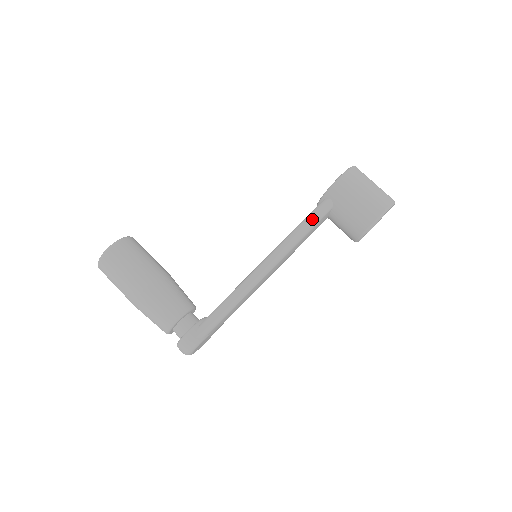
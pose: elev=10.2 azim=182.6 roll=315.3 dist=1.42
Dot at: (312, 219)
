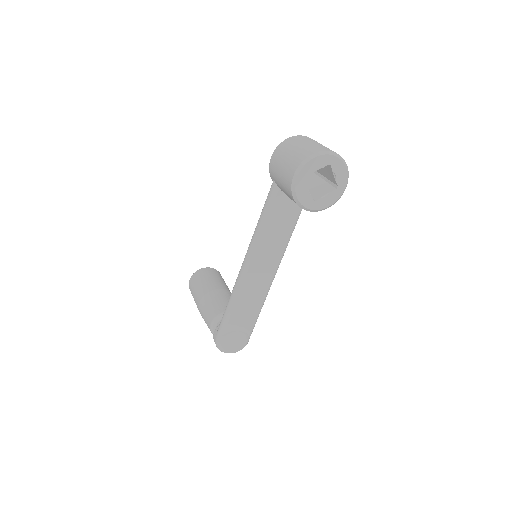
Dot at: (264, 206)
